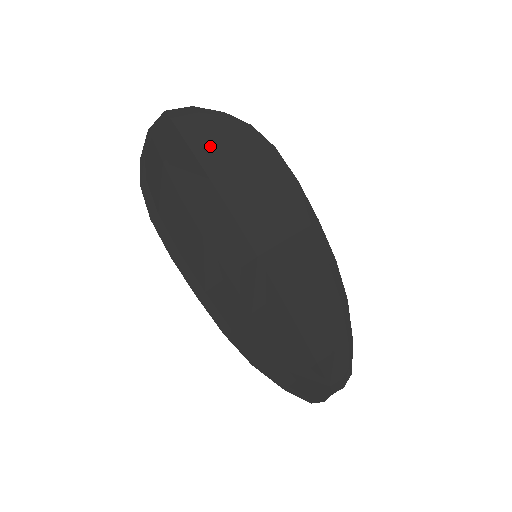
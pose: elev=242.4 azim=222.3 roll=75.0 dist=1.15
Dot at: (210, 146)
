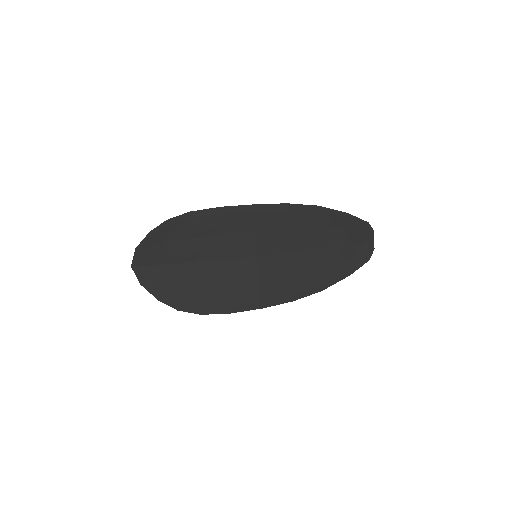
Dot at: (169, 252)
